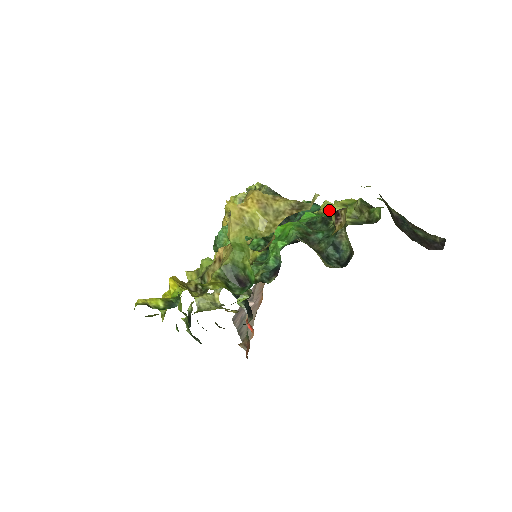
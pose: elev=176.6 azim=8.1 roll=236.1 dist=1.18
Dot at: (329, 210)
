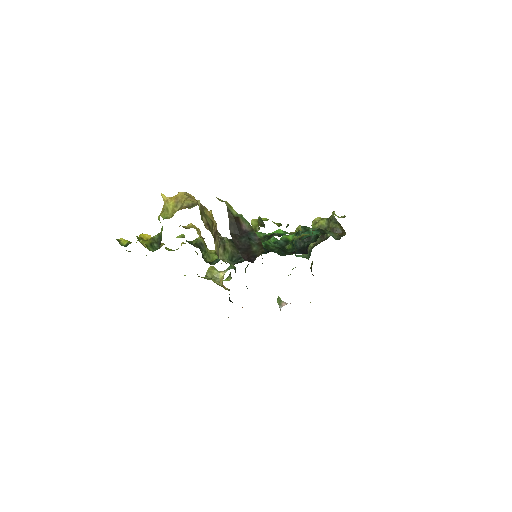
Dot at: (295, 232)
